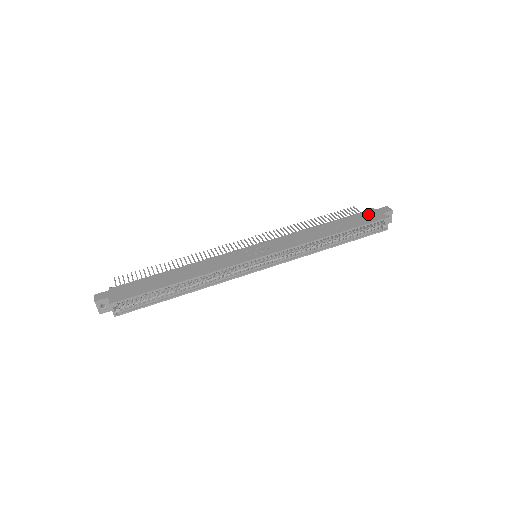
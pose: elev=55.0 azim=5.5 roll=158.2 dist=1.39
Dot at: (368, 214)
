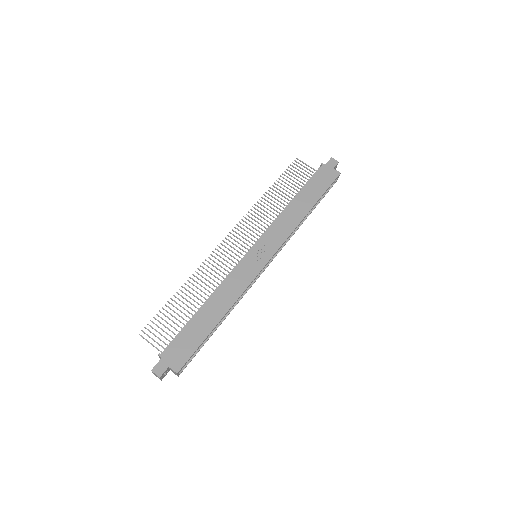
Dot at: (323, 174)
